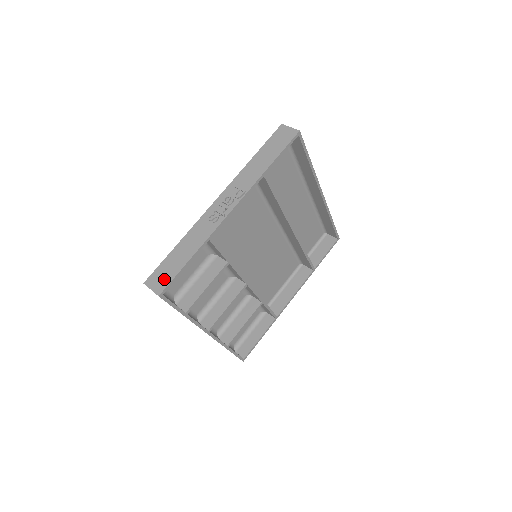
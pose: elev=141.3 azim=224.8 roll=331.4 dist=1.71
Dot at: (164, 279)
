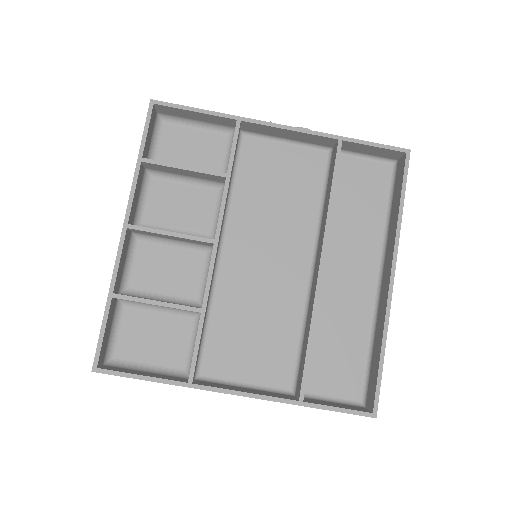
Dot at: occluded
